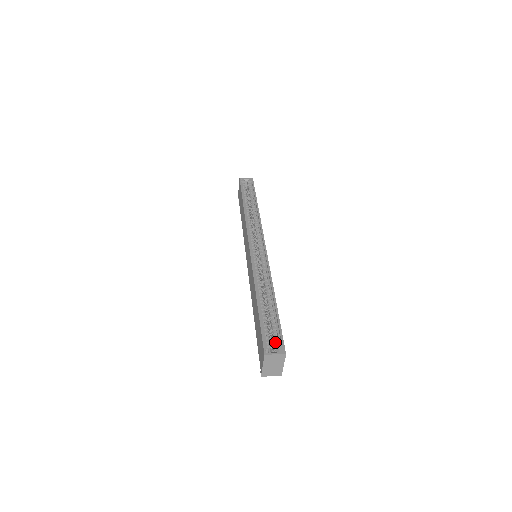
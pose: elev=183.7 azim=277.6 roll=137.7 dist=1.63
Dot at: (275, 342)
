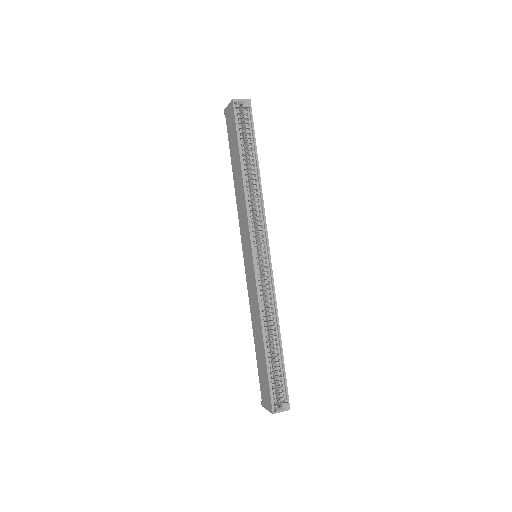
Dot at: (280, 394)
